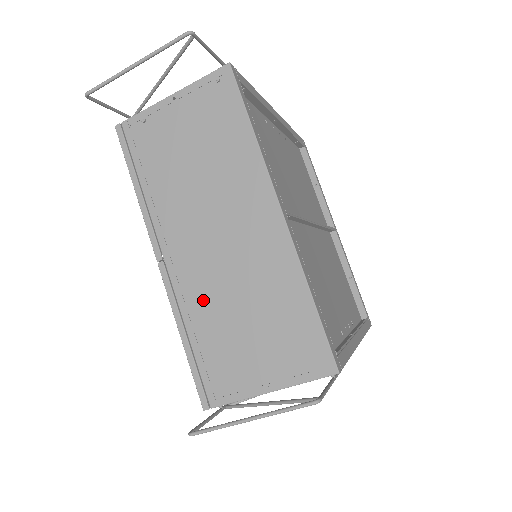
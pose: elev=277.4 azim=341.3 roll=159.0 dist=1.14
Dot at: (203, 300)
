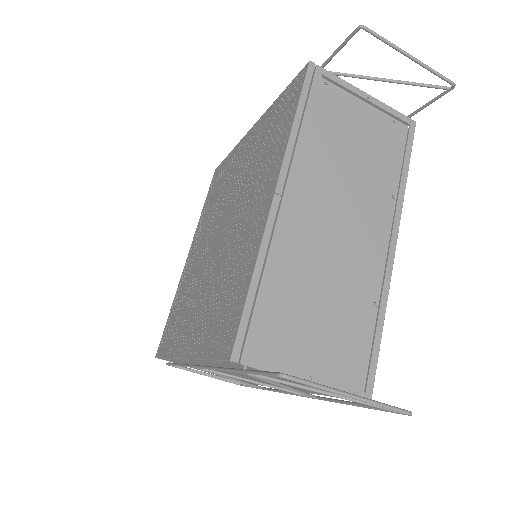
Dot at: (285, 259)
